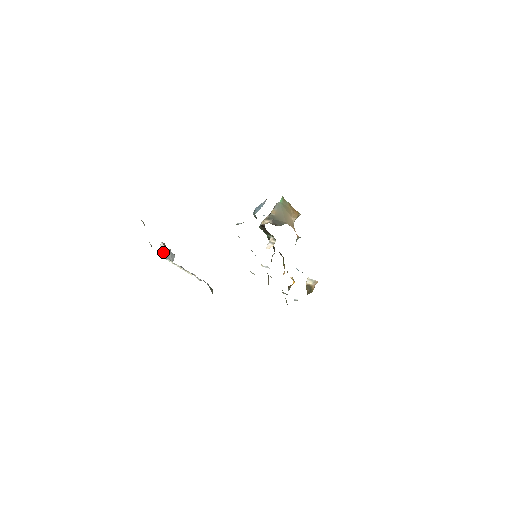
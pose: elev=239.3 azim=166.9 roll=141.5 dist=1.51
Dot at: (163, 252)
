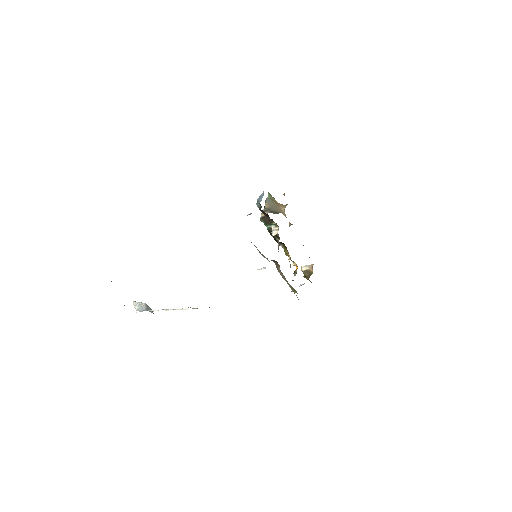
Dot at: (141, 307)
